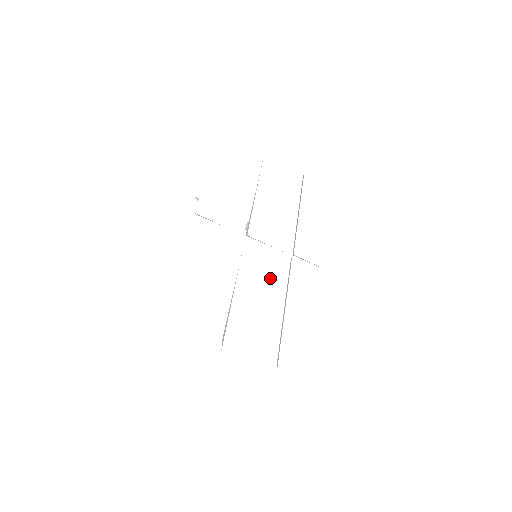
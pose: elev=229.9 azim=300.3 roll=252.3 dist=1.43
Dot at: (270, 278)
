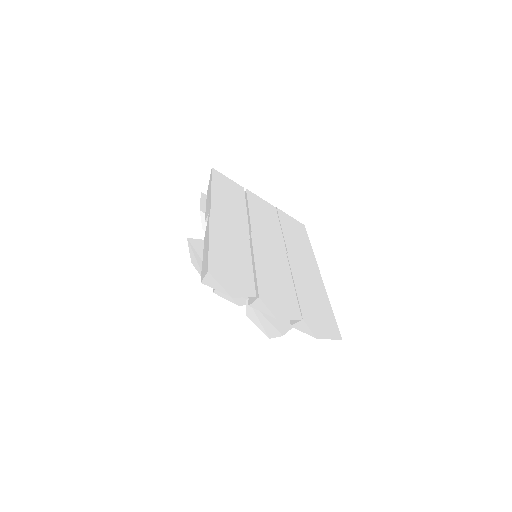
Dot at: (277, 262)
